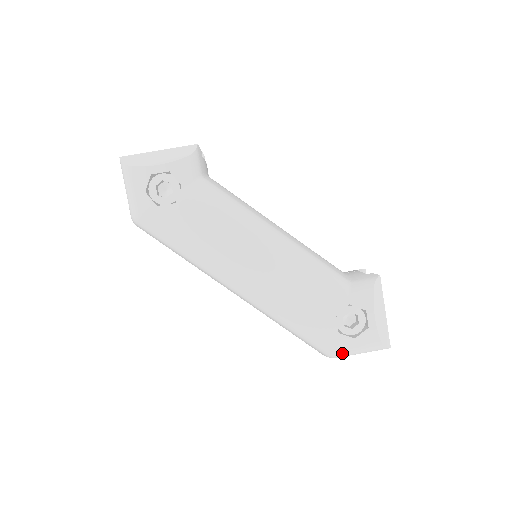
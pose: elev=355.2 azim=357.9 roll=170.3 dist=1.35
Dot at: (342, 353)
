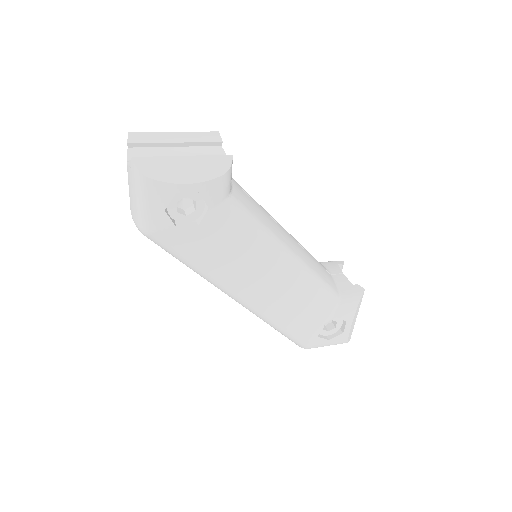
Dot at: occluded
